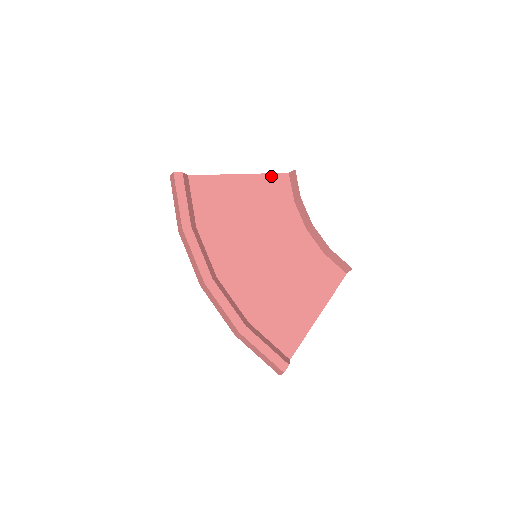
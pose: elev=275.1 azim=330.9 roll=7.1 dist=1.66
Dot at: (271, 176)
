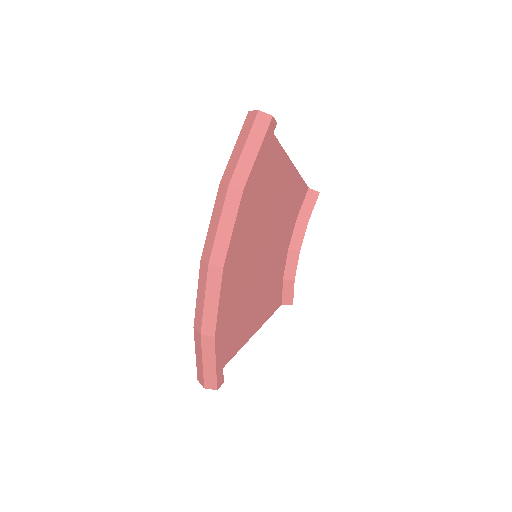
Dot at: (301, 181)
